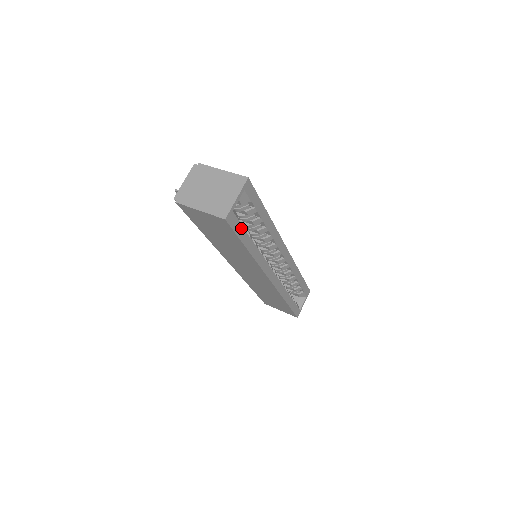
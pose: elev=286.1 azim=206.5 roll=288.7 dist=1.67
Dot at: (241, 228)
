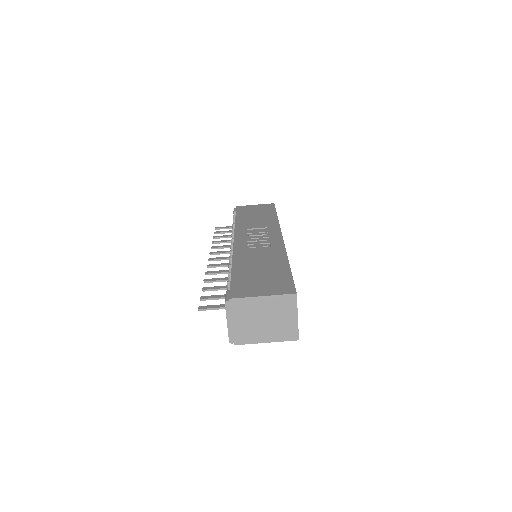
Dot at: occluded
